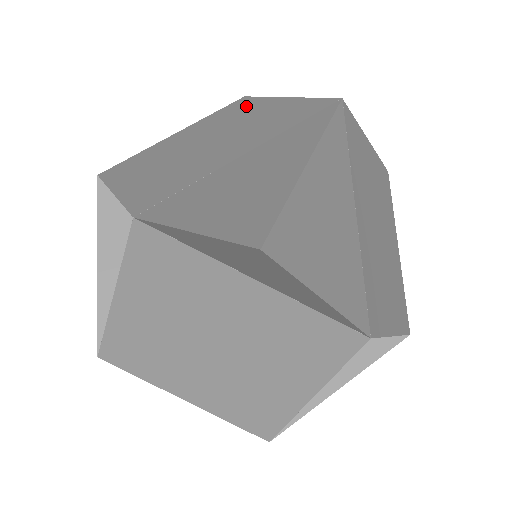
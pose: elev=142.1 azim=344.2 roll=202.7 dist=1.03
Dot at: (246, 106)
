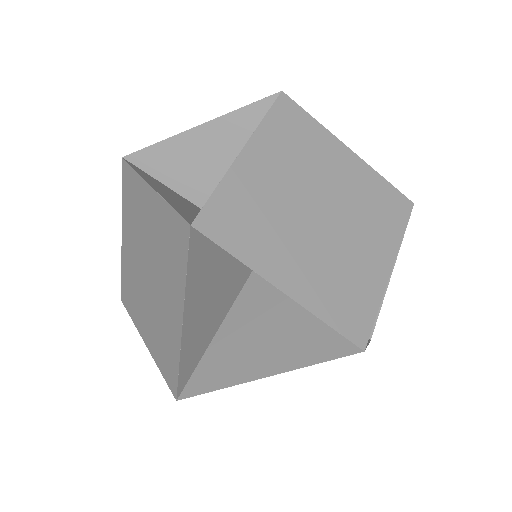
Dot at: (312, 137)
